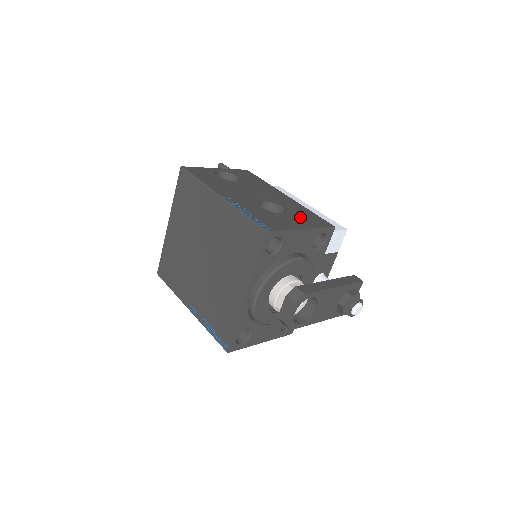
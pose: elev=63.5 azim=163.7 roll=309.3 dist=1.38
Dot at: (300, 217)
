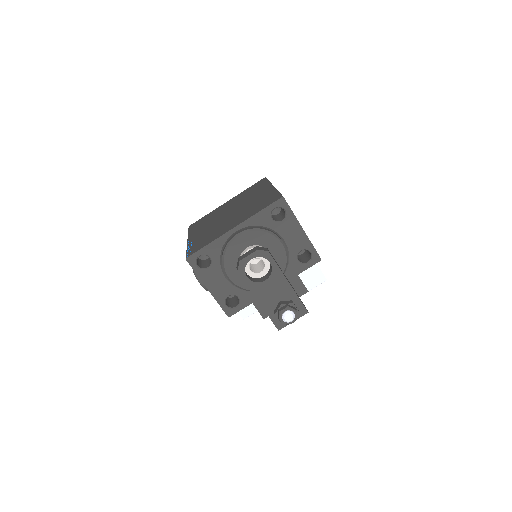
Dot at: occluded
